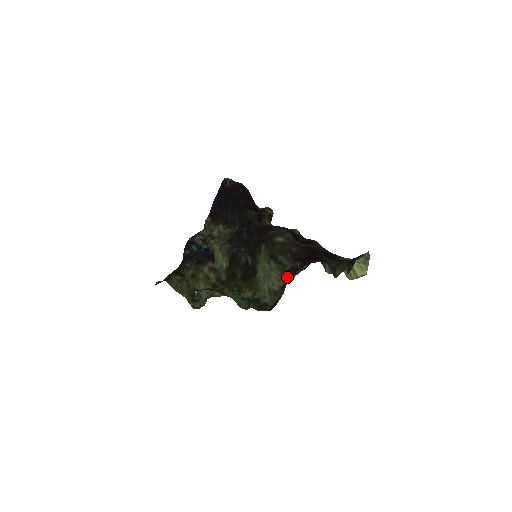
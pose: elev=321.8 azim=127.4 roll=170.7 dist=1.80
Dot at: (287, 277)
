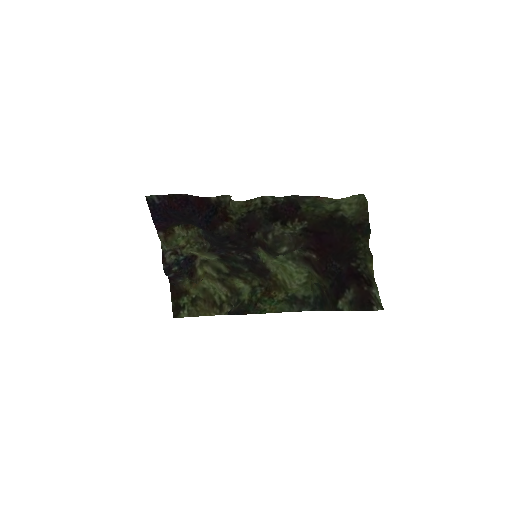
Dot at: (308, 268)
